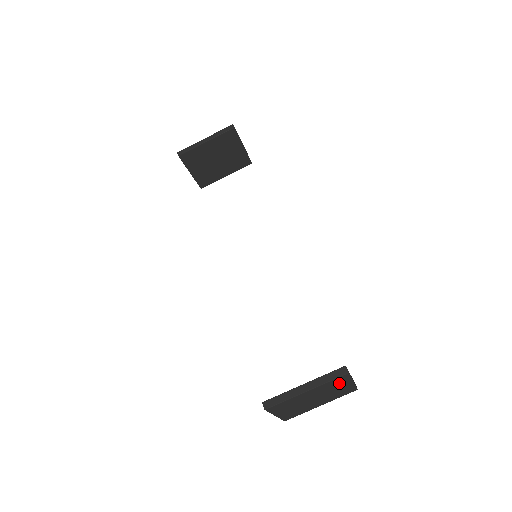
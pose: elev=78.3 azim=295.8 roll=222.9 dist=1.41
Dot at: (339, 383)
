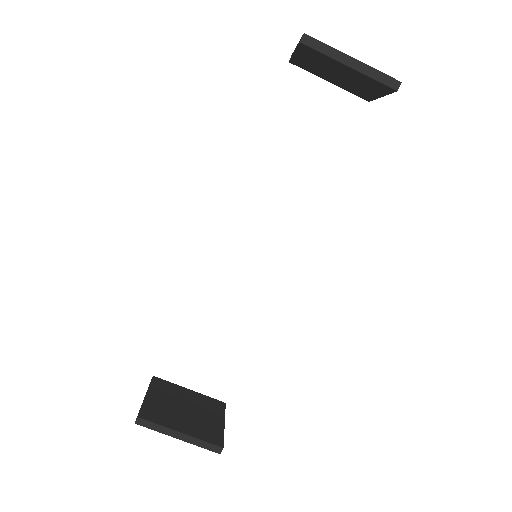
Dot at: occluded
